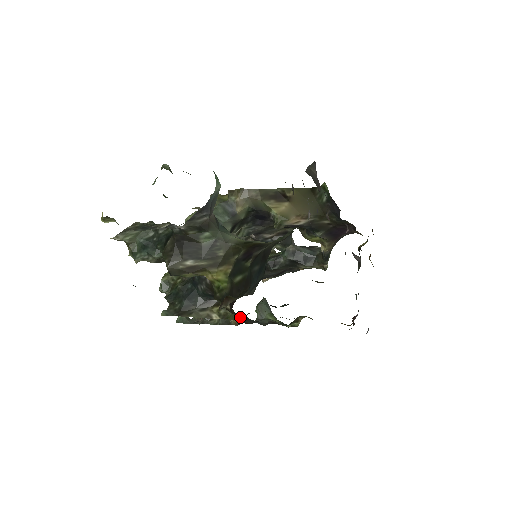
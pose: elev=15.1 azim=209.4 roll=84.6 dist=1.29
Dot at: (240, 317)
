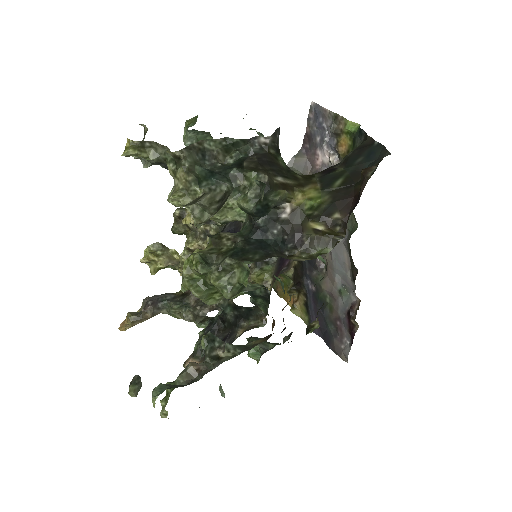
Dot at: occluded
